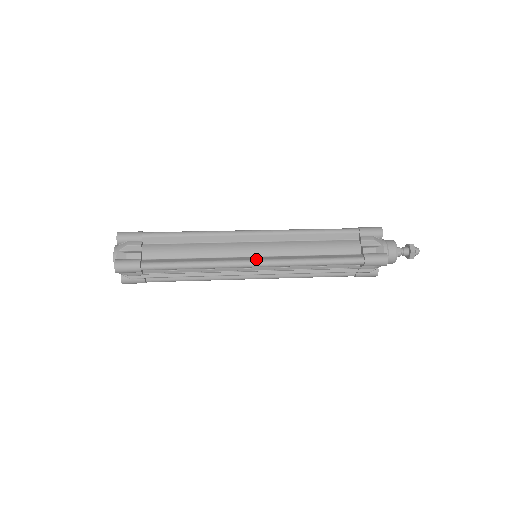
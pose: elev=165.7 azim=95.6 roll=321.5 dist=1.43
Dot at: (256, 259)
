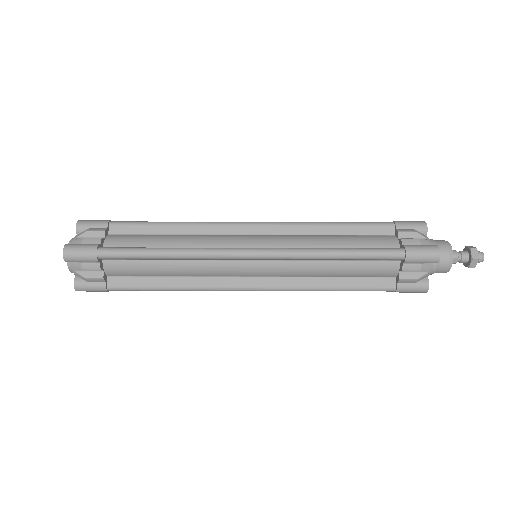
Dot at: (253, 286)
